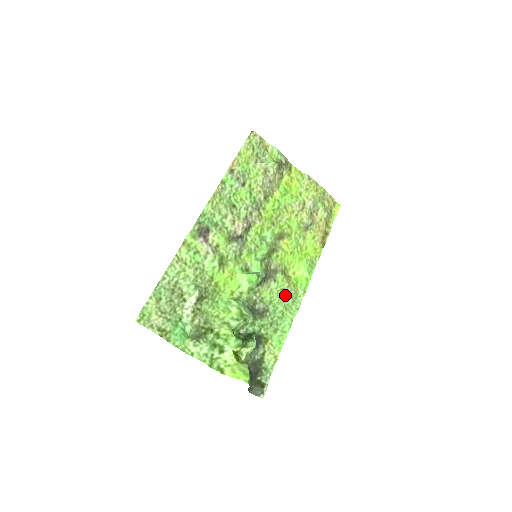
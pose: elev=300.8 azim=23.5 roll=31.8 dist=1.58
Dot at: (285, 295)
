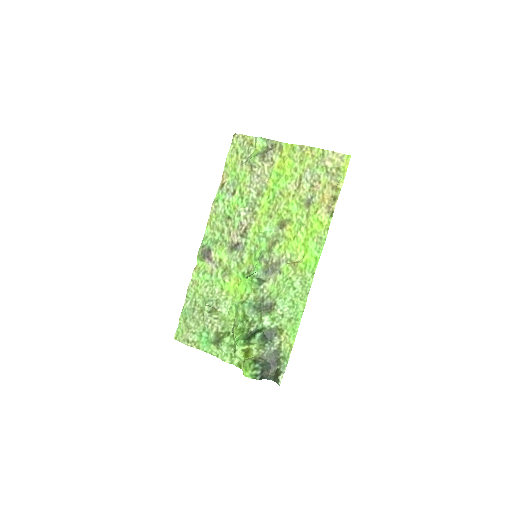
Dot at: (292, 283)
